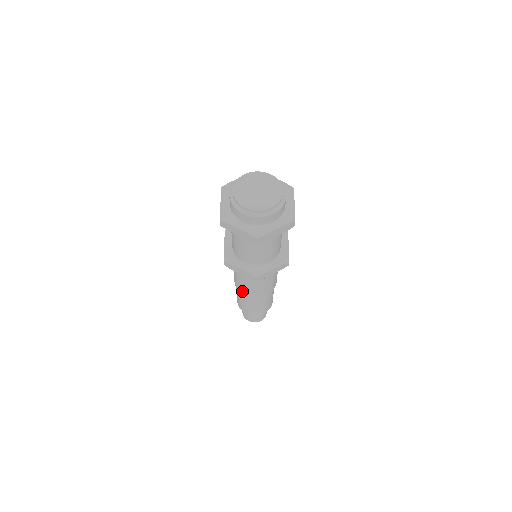
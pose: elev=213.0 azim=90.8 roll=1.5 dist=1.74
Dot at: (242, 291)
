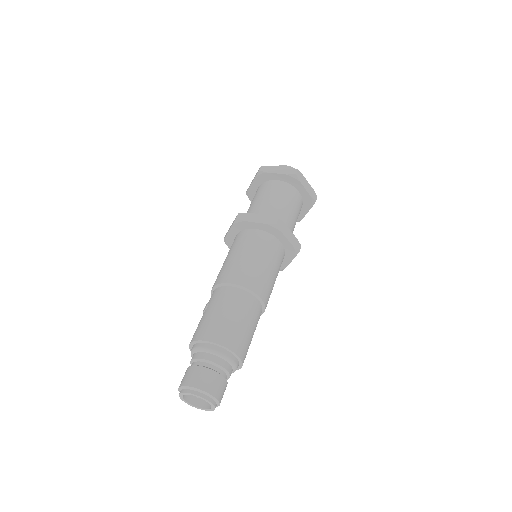
Dot at: (232, 276)
